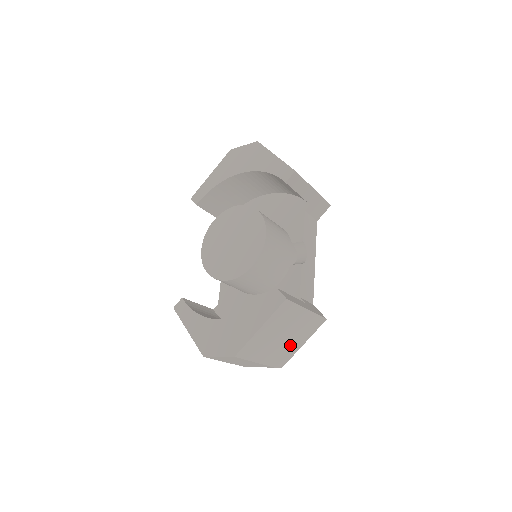
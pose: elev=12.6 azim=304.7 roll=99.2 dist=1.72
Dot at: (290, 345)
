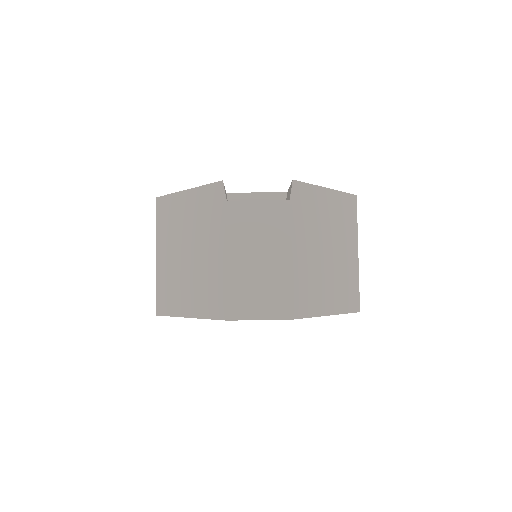
Dot at: occluded
